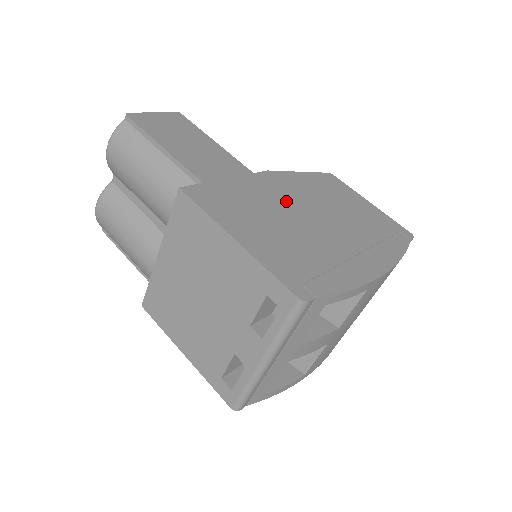
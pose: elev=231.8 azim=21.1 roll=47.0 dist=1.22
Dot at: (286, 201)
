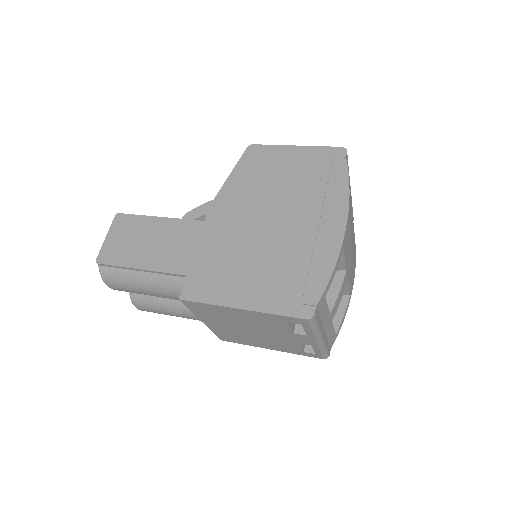
Dot at: (242, 226)
